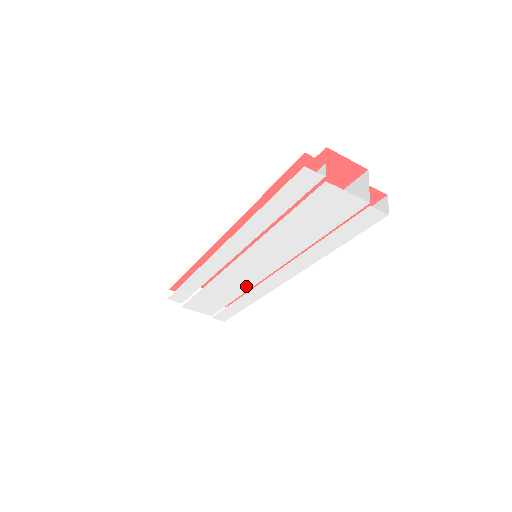
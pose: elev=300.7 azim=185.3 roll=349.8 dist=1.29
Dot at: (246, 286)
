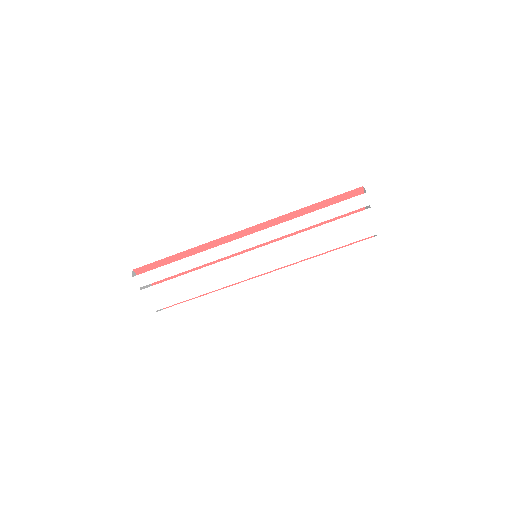
Dot at: (229, 282)
